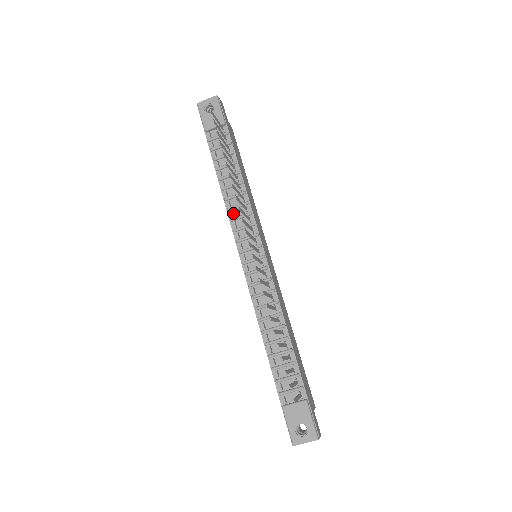
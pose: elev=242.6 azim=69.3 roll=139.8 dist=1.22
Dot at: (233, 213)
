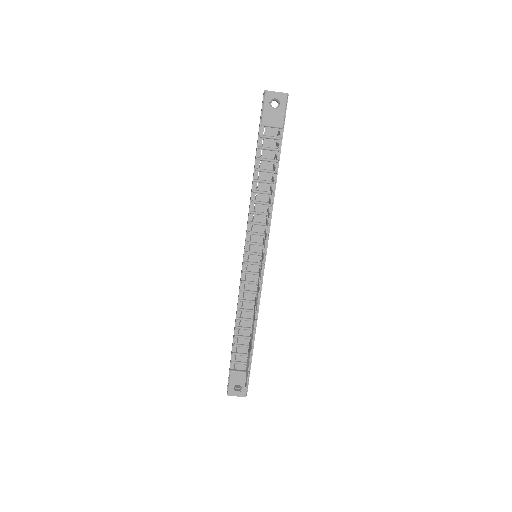
Dot at: (254, 217)
